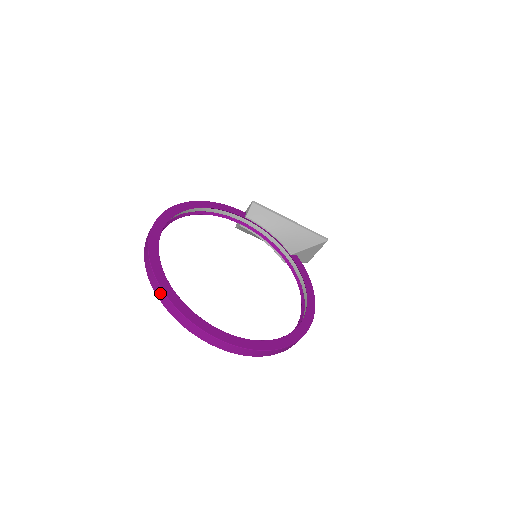
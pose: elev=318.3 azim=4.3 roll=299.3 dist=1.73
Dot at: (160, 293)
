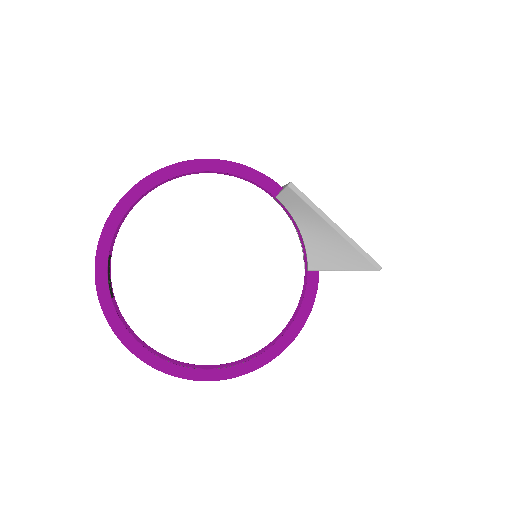
Dot at: (96, 278)
